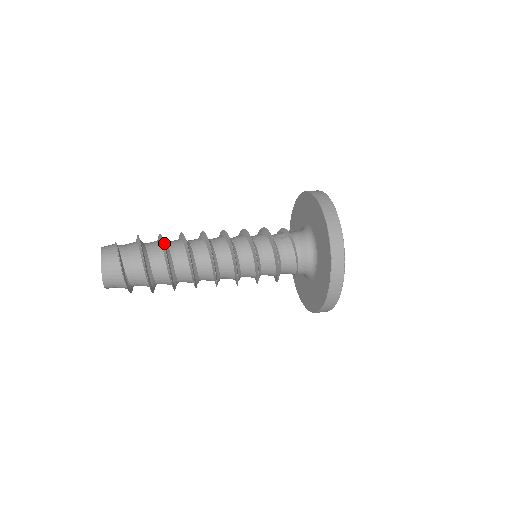
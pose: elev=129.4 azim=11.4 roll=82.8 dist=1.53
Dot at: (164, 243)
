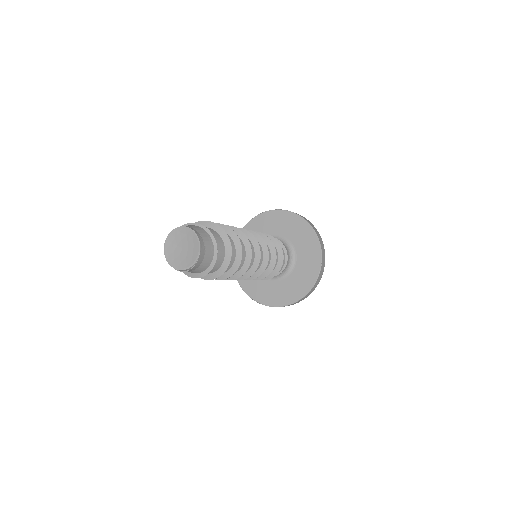
Dot at: (222, 226)
